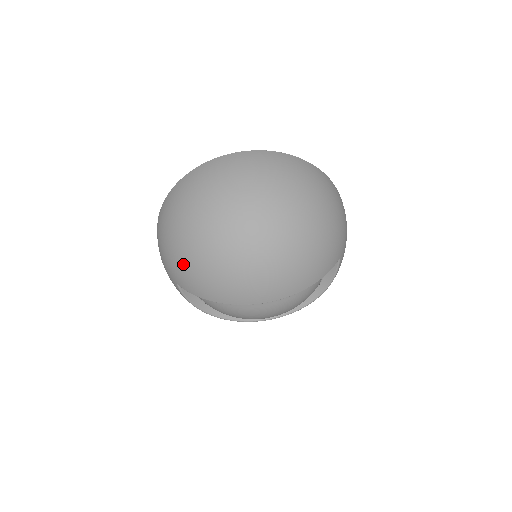
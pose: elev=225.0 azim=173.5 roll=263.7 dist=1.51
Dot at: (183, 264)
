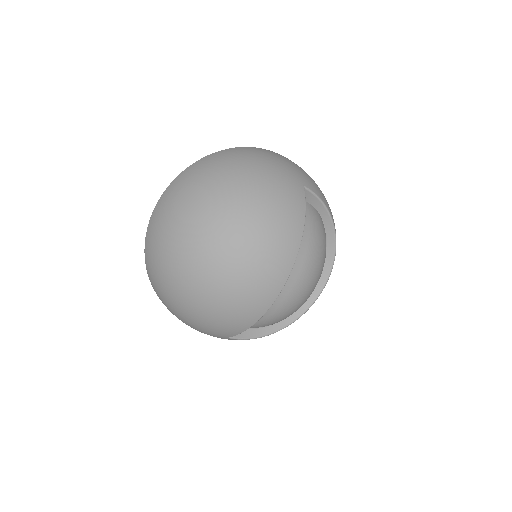
Dot at: (208, 322)
